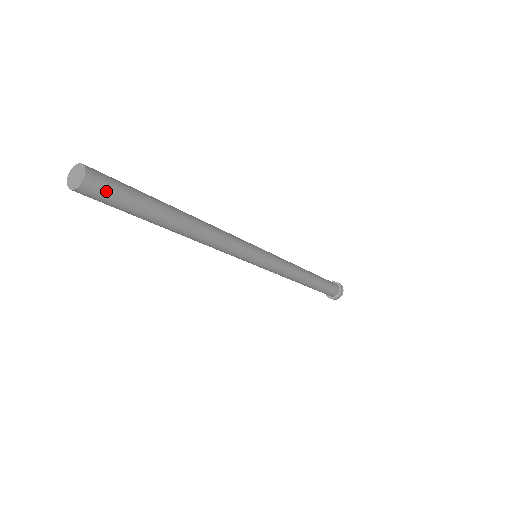
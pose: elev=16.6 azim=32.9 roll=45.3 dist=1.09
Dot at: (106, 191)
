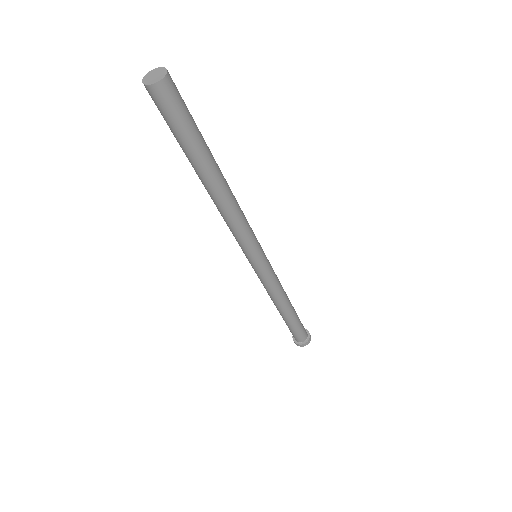
Dot at: (166, 107)
